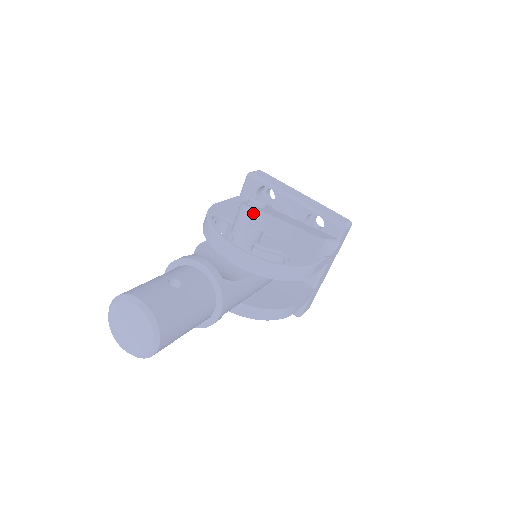
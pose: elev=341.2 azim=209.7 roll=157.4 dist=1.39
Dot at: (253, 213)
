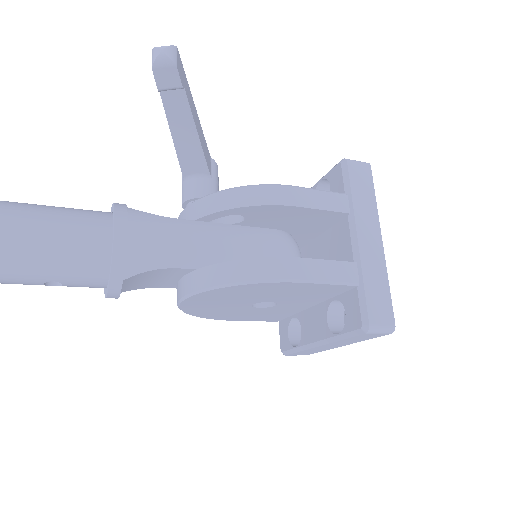
Dot at: occluded
